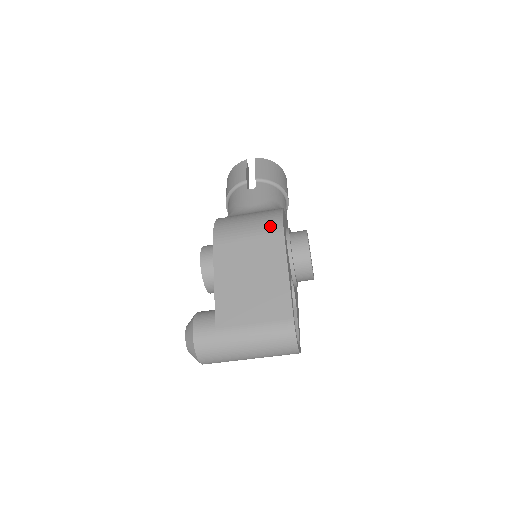
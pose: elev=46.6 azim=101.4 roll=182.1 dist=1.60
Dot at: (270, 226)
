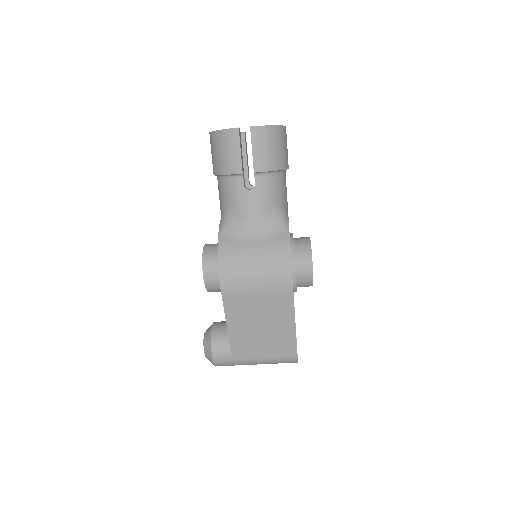
Dot at: (279, 281)
